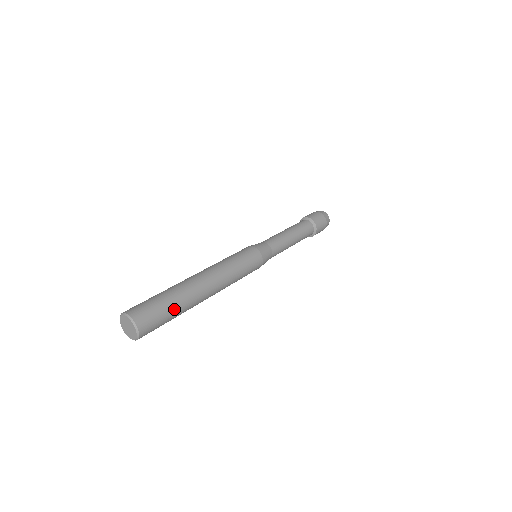
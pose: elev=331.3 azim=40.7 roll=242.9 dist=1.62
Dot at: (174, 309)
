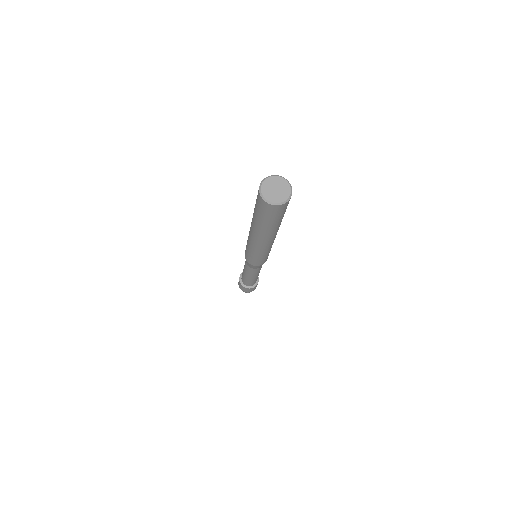
Dot at: occluded
